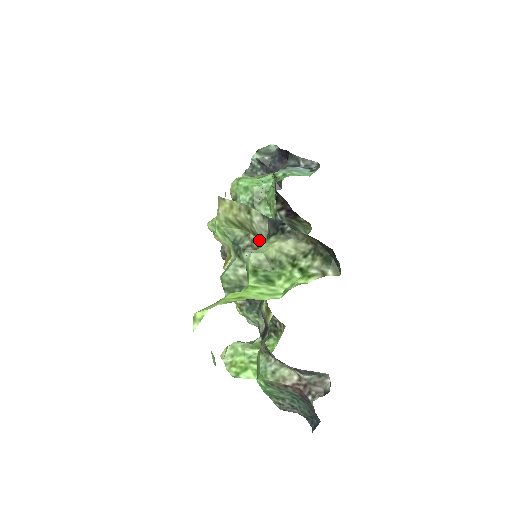
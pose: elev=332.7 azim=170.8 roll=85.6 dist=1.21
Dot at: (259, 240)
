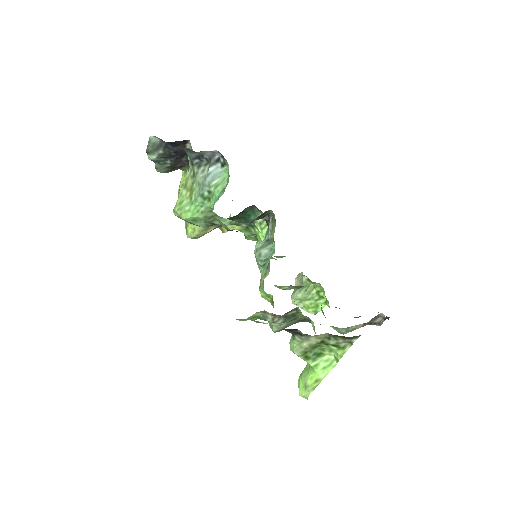
Dot at: (277, 315)
